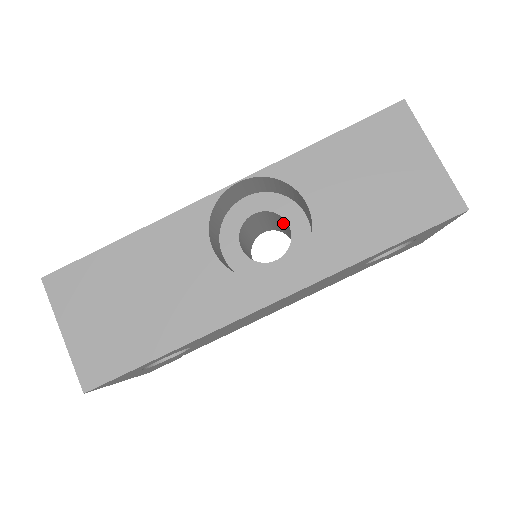
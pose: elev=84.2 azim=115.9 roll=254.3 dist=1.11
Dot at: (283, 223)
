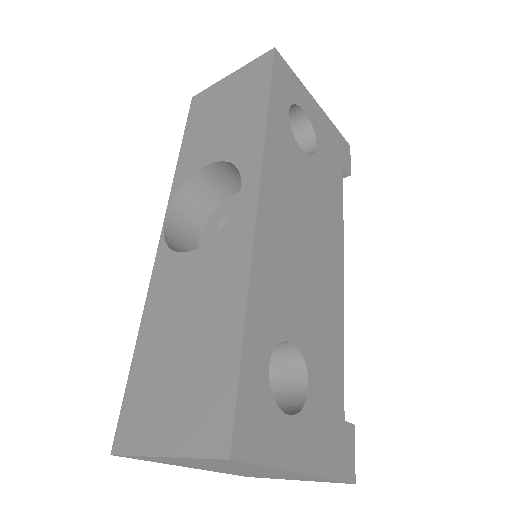
Dot at: occluded
